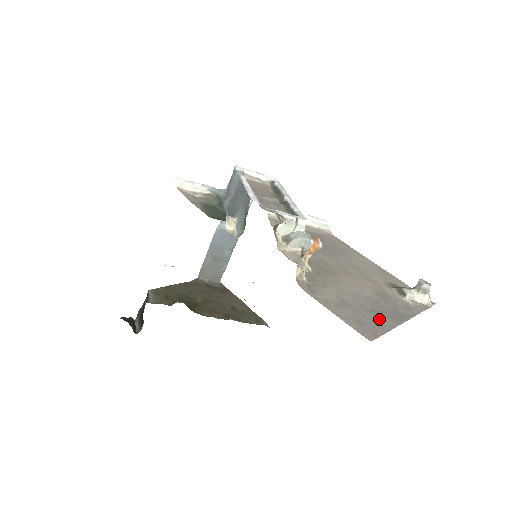
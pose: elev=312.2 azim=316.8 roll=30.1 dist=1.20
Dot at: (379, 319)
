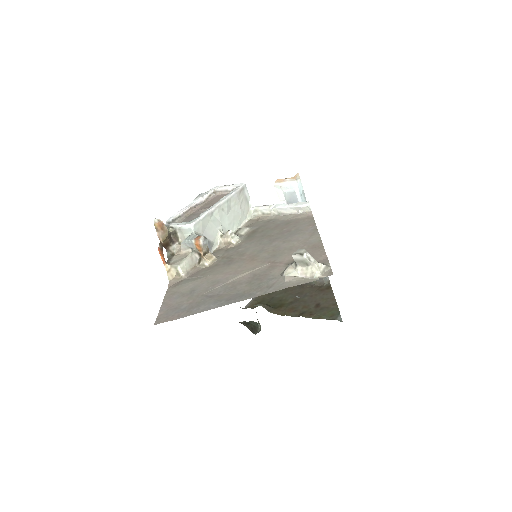
Dot at: (203, 304)
